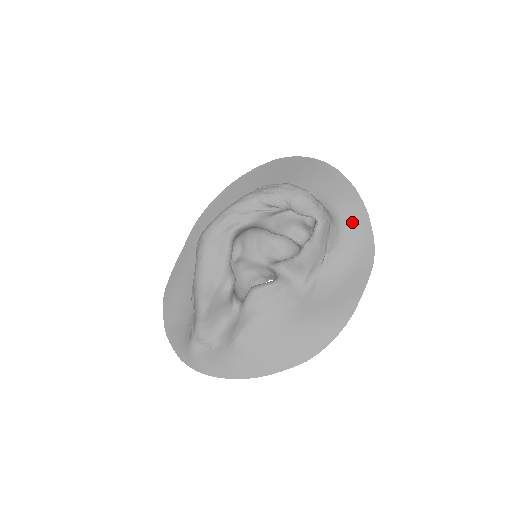
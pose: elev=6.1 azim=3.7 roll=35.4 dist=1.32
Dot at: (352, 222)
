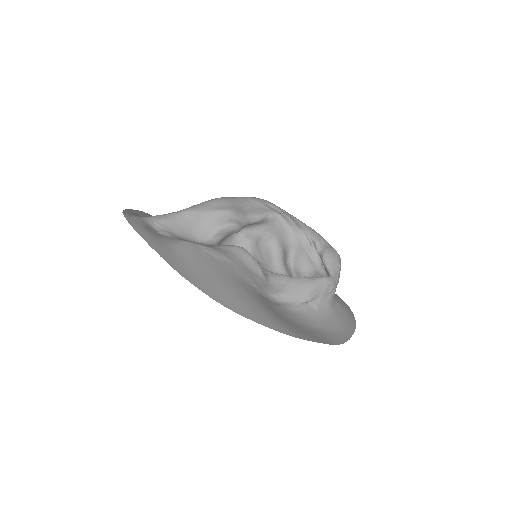
Dot at: (341, 320)
